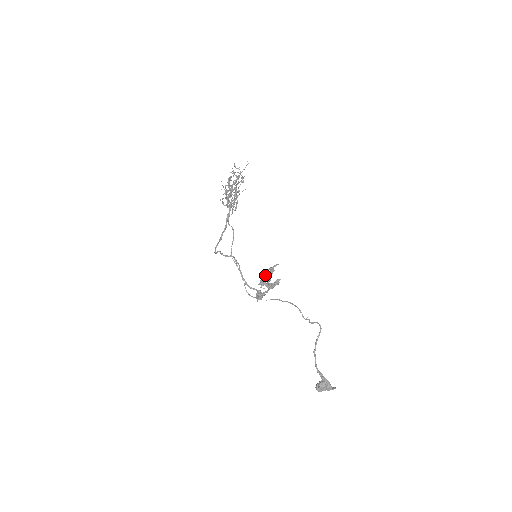
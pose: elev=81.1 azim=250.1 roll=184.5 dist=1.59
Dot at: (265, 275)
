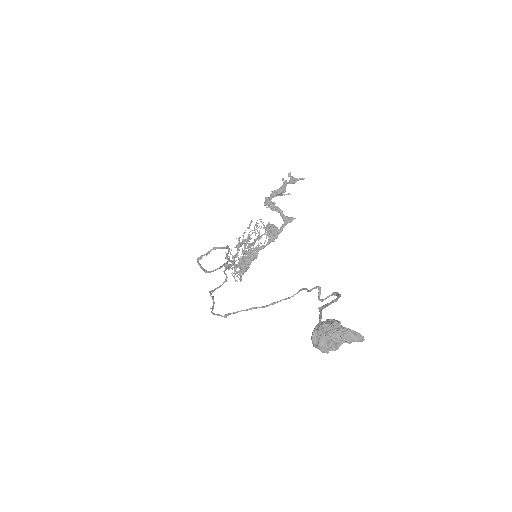
Dot at: (280, 191)
